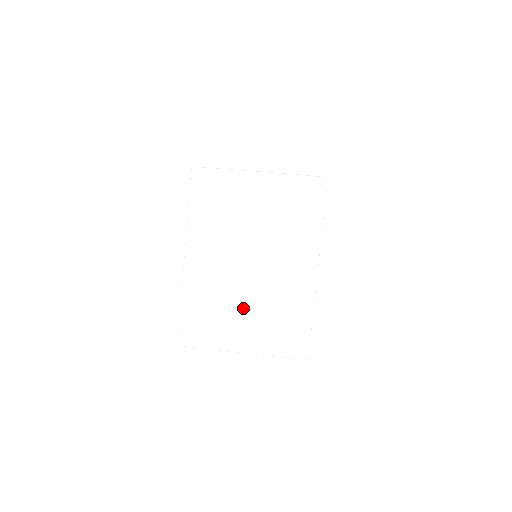
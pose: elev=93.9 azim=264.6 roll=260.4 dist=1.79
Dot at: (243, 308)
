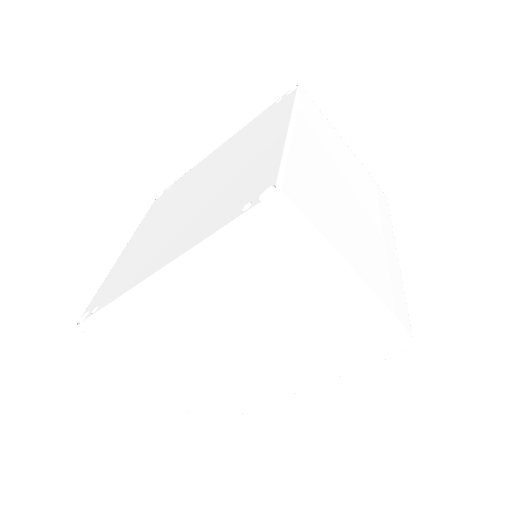
Dot at: (182, 359)
